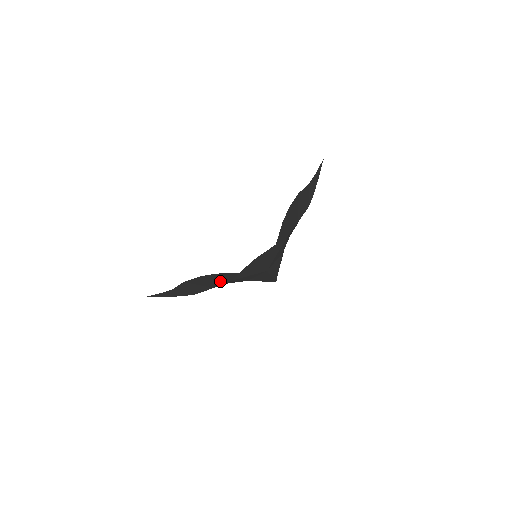
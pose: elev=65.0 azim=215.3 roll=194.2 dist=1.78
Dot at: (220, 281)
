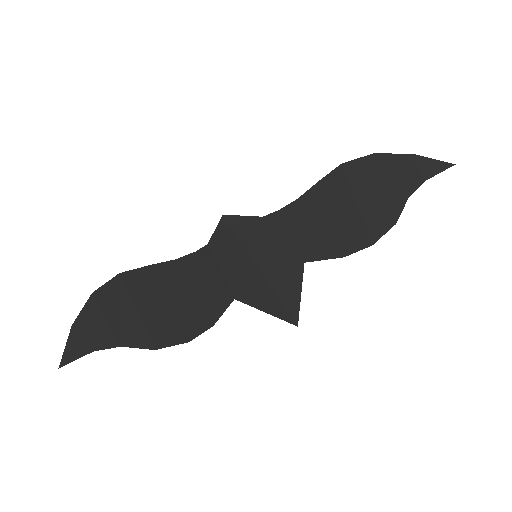
Dot at: (193, 302)
